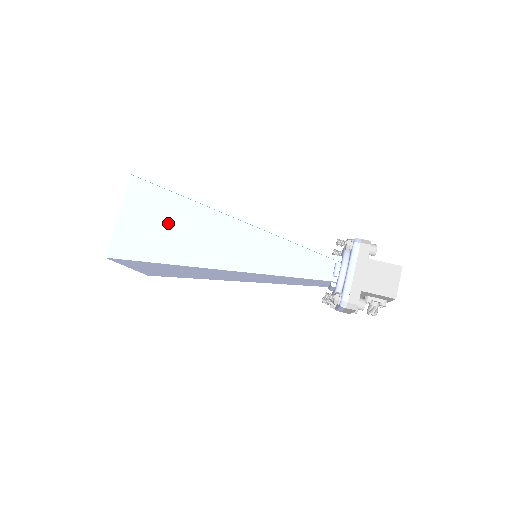
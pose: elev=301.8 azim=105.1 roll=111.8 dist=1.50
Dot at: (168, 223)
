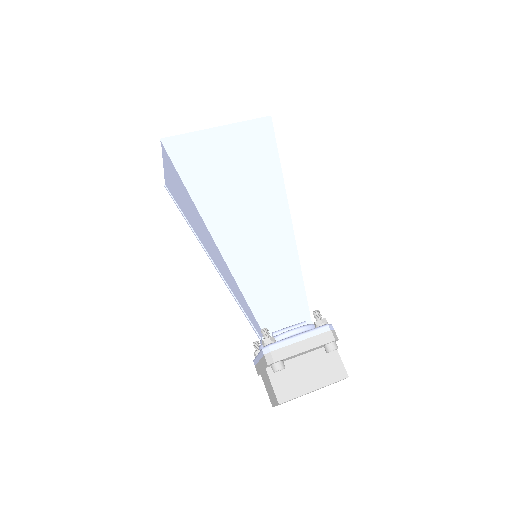
Dot at: (183, 197)
